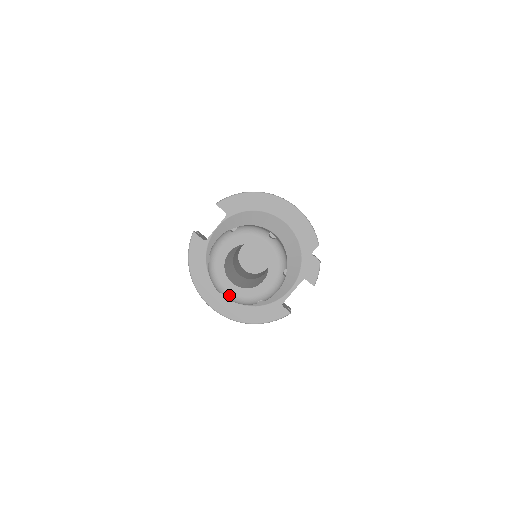
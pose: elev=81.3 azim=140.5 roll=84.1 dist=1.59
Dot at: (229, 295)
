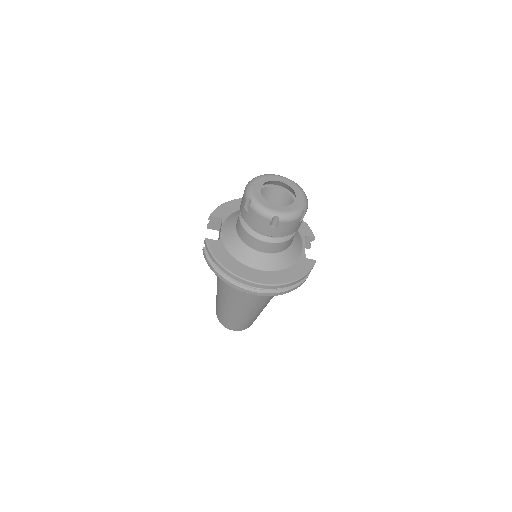
Dot at: (281, 213)
